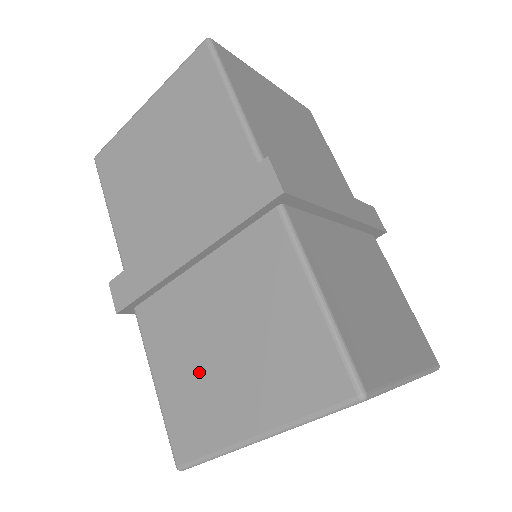
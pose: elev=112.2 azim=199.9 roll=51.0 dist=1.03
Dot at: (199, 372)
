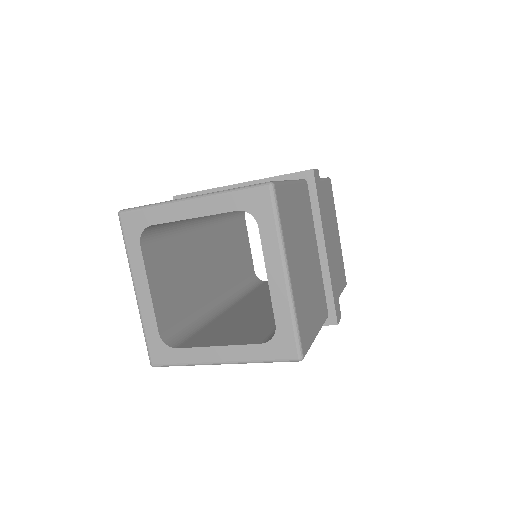
Dot at: occluded
